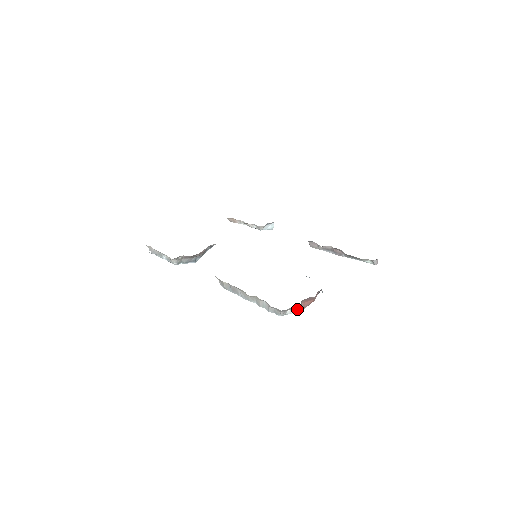
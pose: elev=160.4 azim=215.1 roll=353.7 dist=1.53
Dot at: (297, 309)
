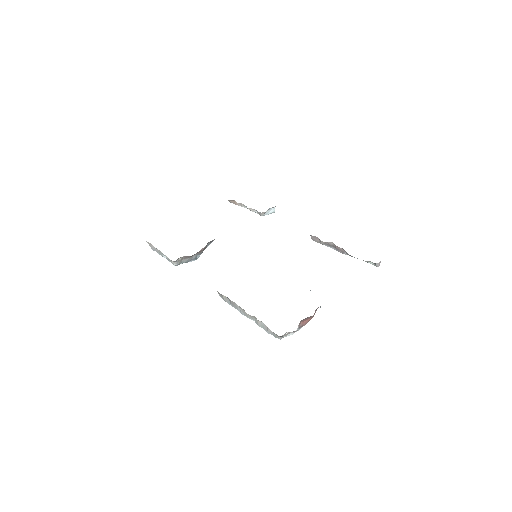
Dot at: (295, 331)
